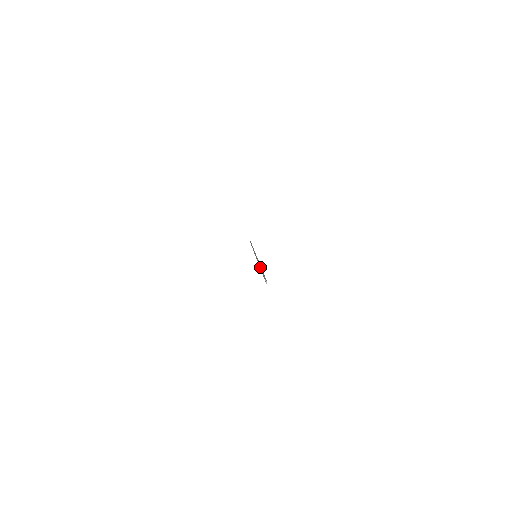
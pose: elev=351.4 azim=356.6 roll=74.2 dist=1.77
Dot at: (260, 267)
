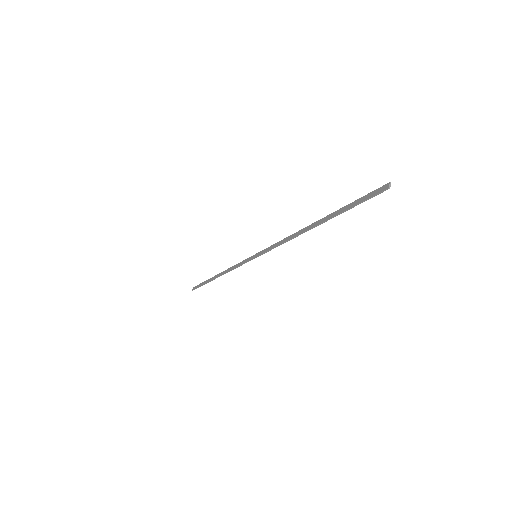
Dot at: occluded
